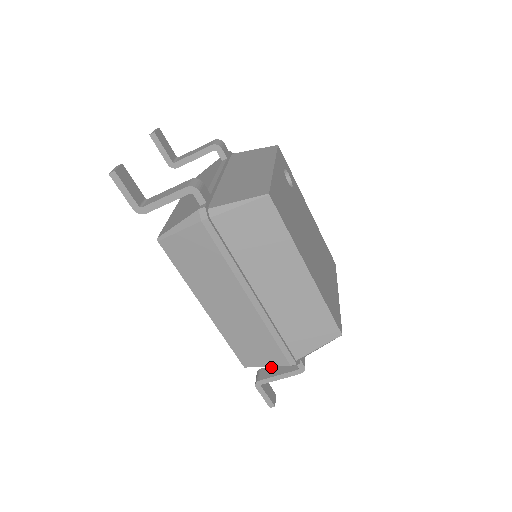
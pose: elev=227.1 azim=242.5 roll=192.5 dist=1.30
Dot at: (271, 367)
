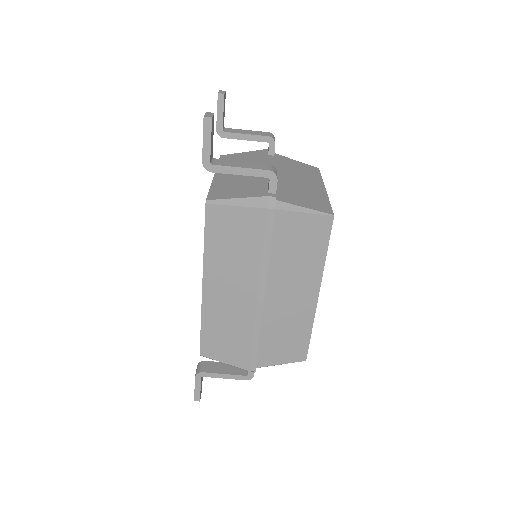
Dot at: (217, 363)
